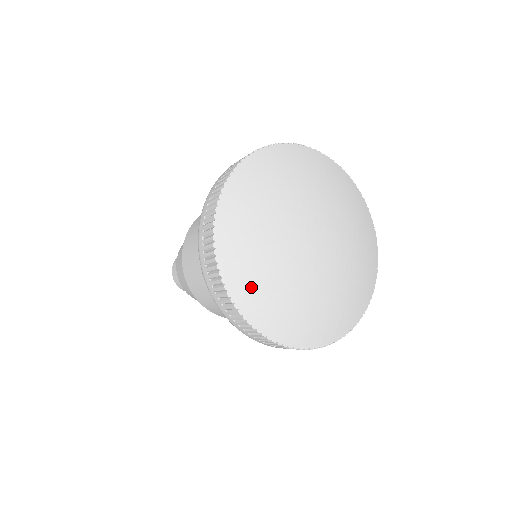
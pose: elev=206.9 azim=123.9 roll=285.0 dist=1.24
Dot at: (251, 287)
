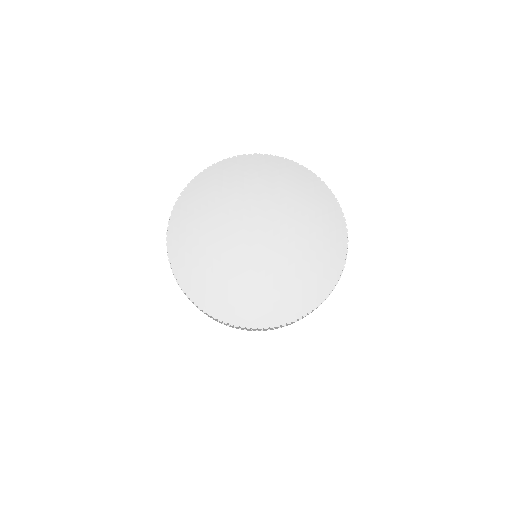
Dot at: (203, 286)
